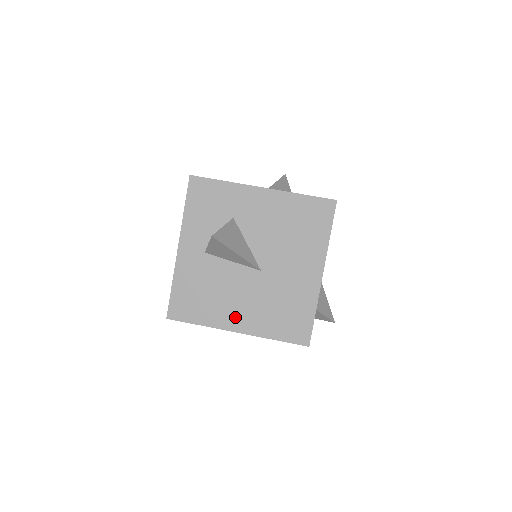
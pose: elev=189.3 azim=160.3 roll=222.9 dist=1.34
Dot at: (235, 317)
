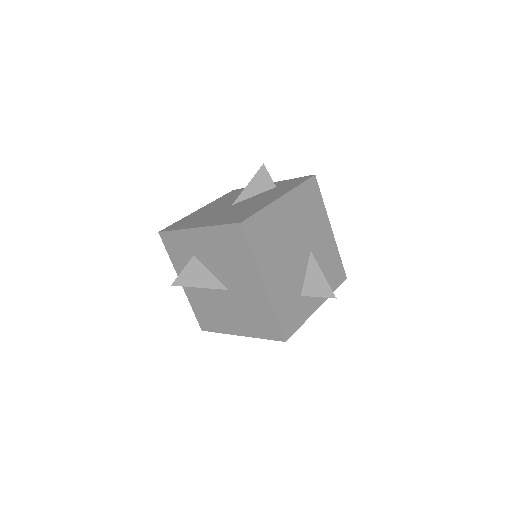
Dot at: (233, 325)
